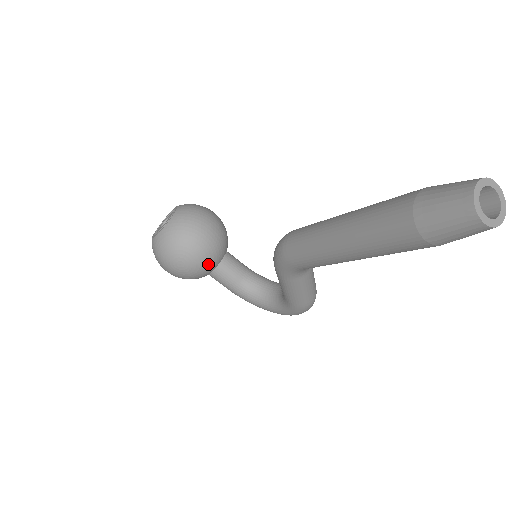
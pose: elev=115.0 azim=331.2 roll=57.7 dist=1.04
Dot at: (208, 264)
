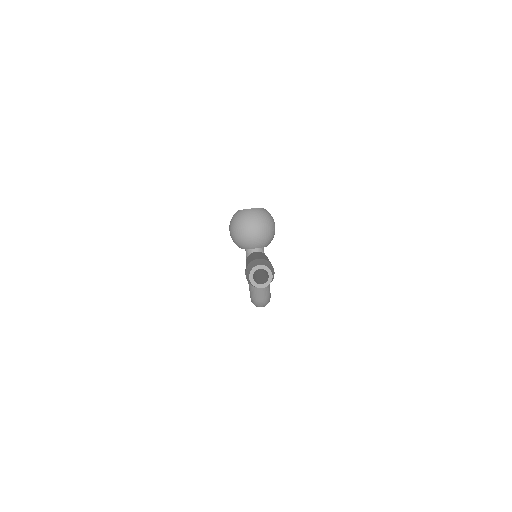
Dot at: (244, 243)
